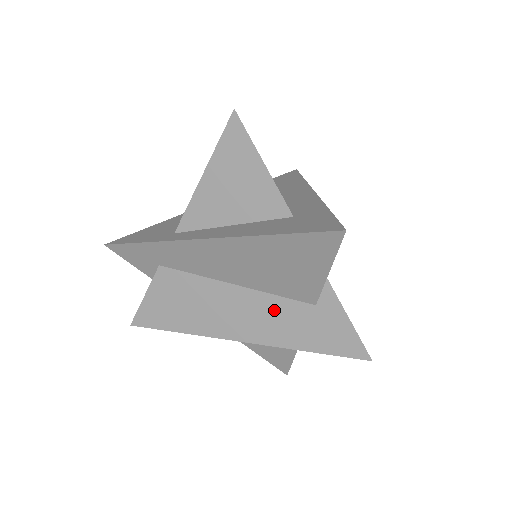
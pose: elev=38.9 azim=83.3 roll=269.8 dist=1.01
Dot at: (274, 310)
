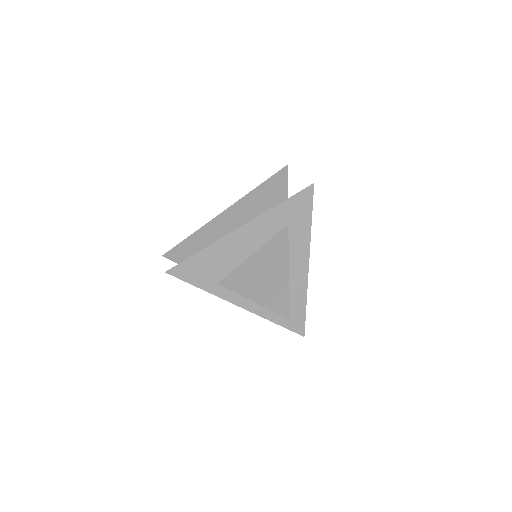
Dot at: occluded
